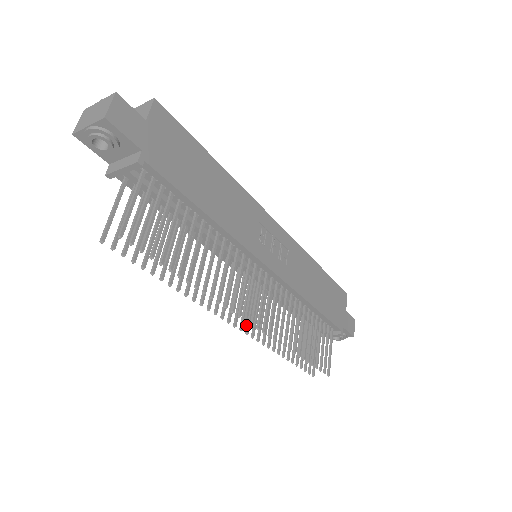
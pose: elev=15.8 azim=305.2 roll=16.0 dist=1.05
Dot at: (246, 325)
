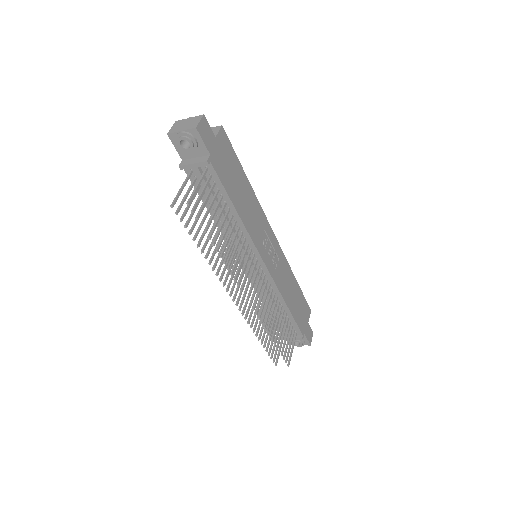
Dot at: (240, 304)
